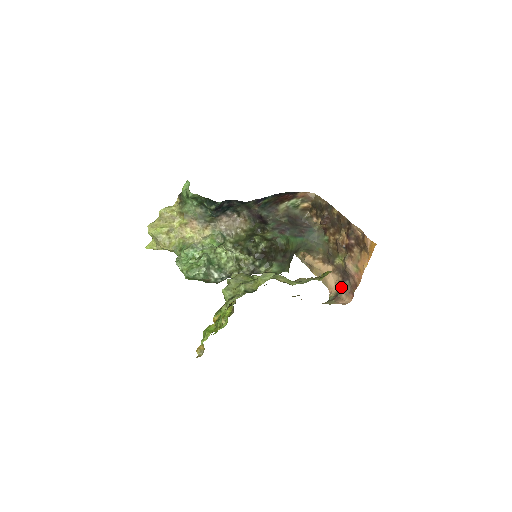
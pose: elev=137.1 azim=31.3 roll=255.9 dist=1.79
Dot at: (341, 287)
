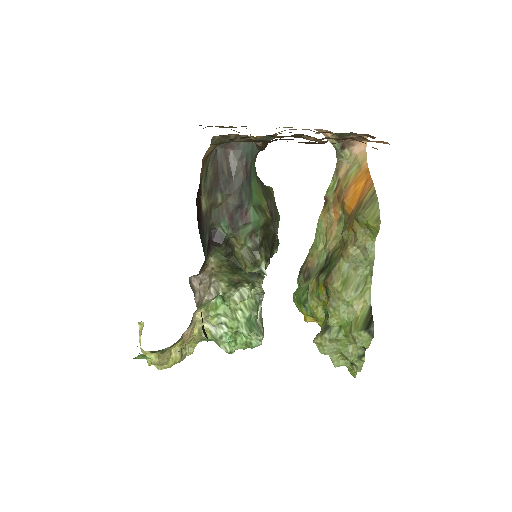
Dot at: (341, 135)
